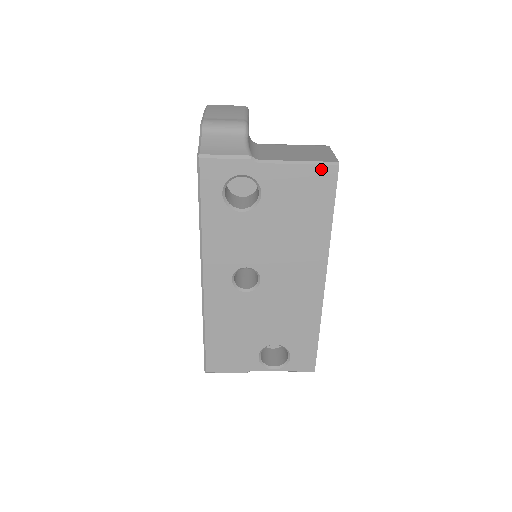
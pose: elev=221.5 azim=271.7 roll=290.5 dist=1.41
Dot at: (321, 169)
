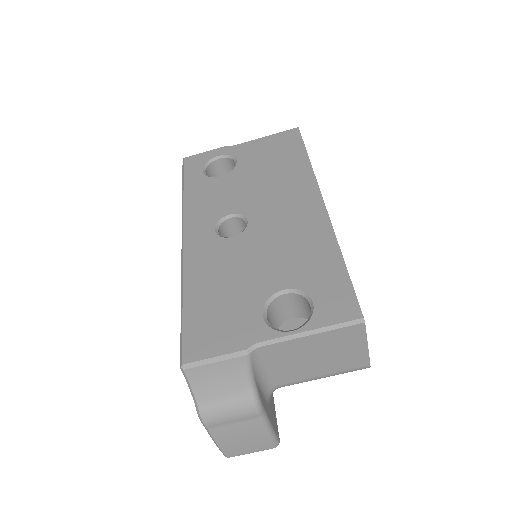
Dot at: (284, 134)
